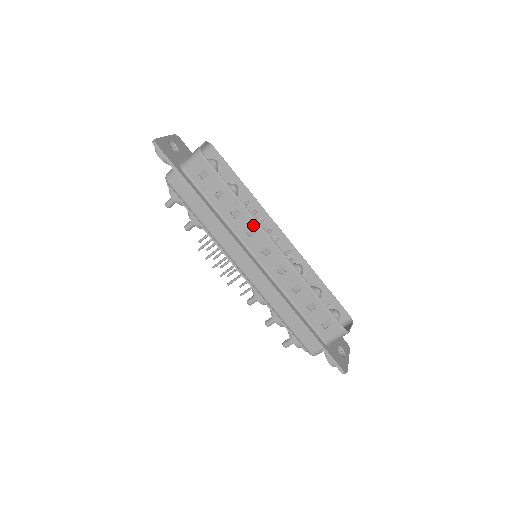
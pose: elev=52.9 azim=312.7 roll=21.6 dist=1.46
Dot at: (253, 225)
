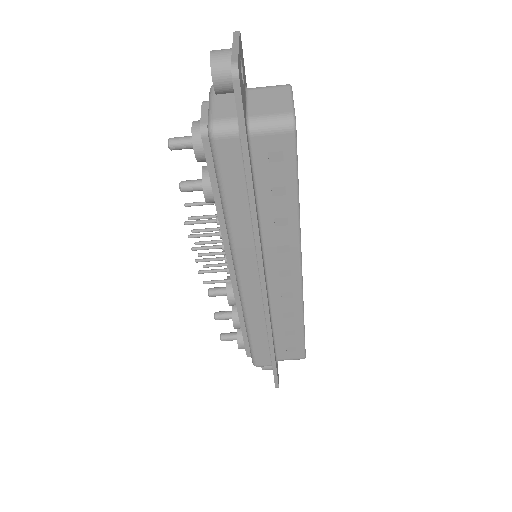
Dot at: (293, 243)
